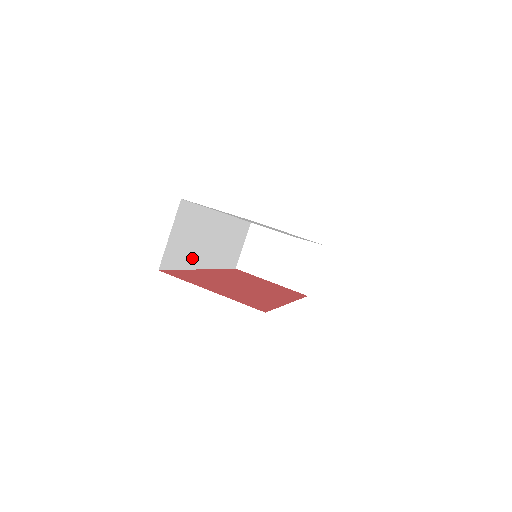
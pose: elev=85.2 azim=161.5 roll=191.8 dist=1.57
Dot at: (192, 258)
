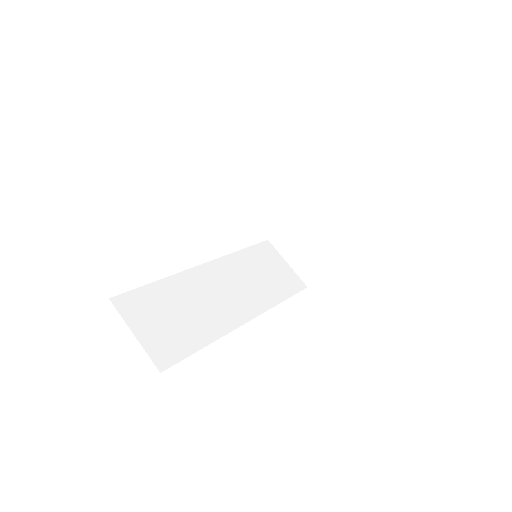
Dot at: (209, 327)
